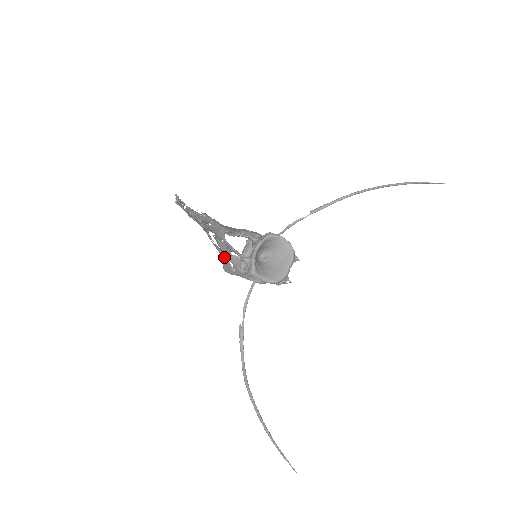
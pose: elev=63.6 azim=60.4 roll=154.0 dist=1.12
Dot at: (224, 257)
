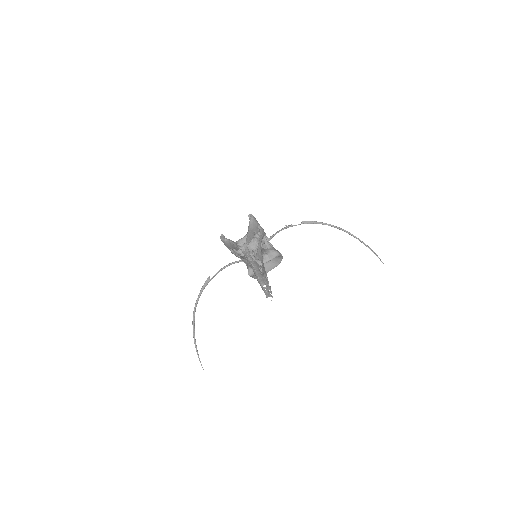
Dot at: (235, 248)
